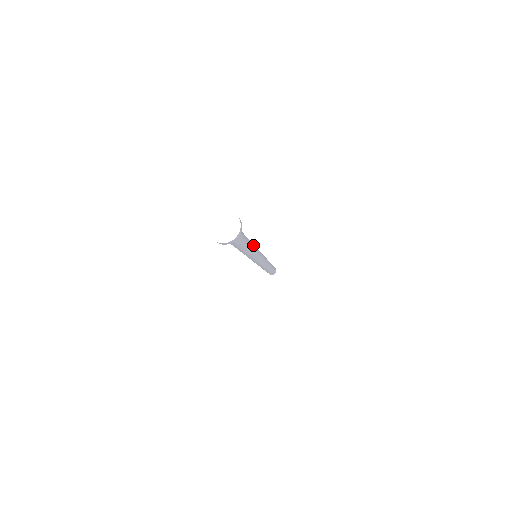
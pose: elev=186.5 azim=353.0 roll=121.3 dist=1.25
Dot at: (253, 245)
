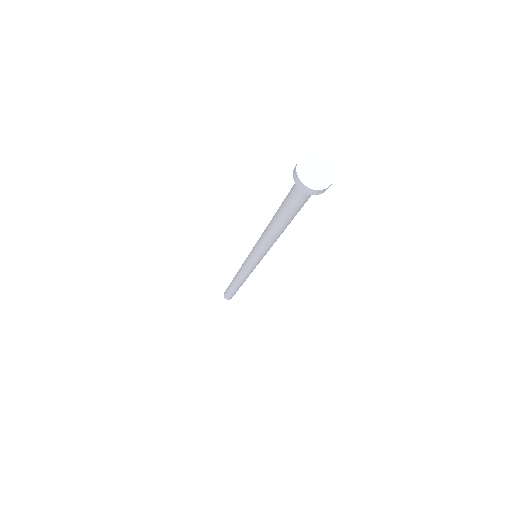
Dot at: occluded
